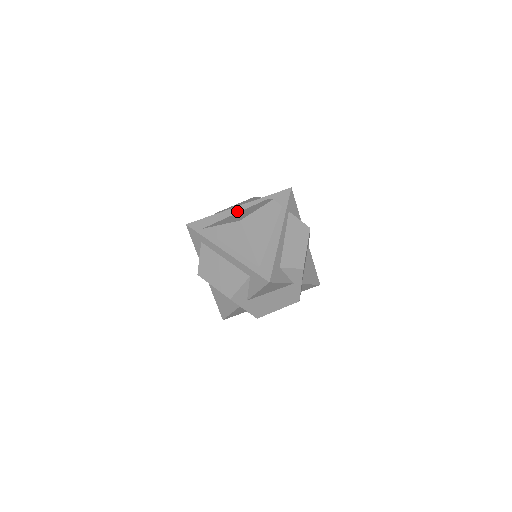
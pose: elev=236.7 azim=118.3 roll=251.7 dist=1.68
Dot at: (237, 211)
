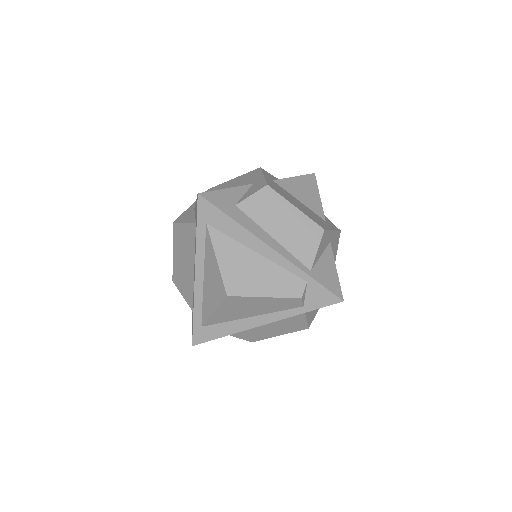
Dot at: (262, 252)
